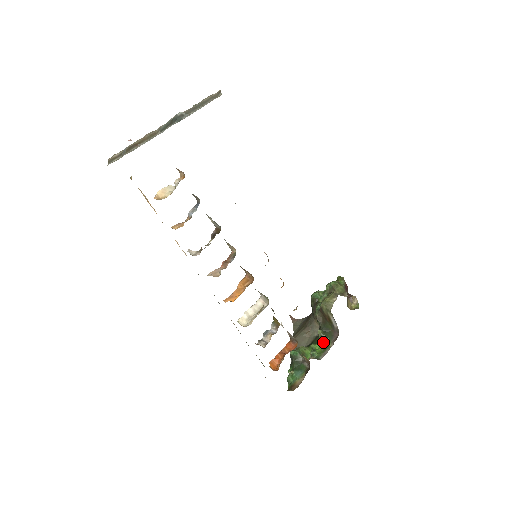
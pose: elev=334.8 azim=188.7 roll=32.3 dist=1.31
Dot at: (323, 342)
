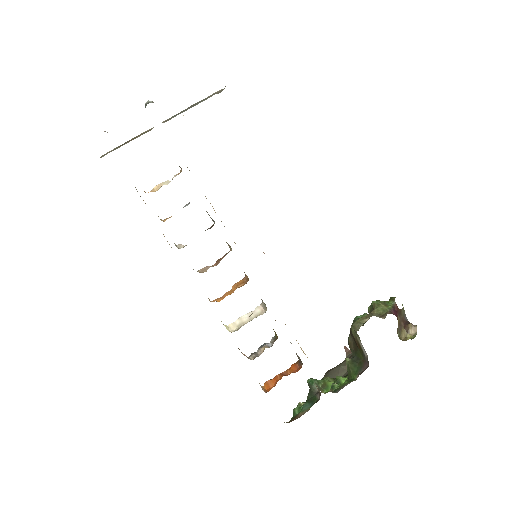
Dot at: (350, 374)
